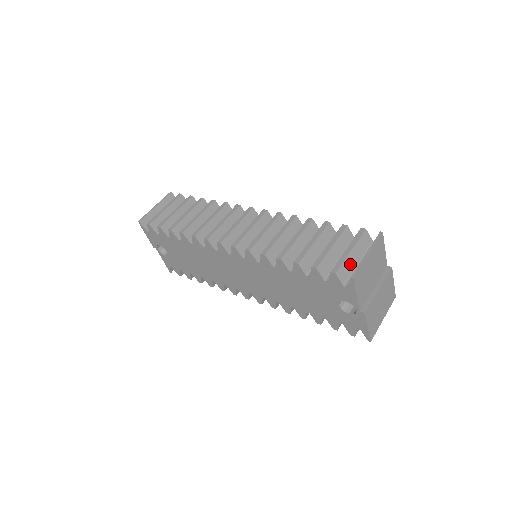
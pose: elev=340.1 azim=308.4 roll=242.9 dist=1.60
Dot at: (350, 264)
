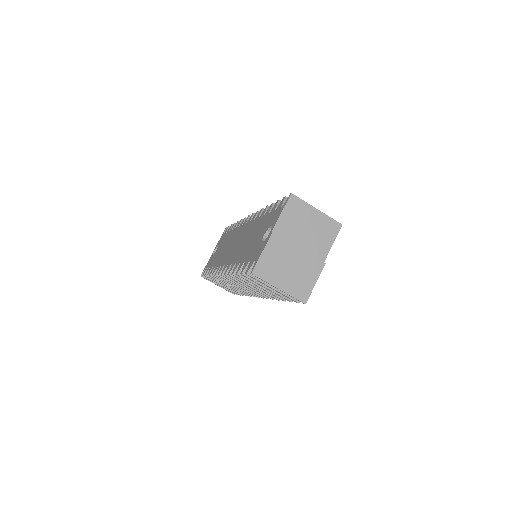
Dot at: occluded
